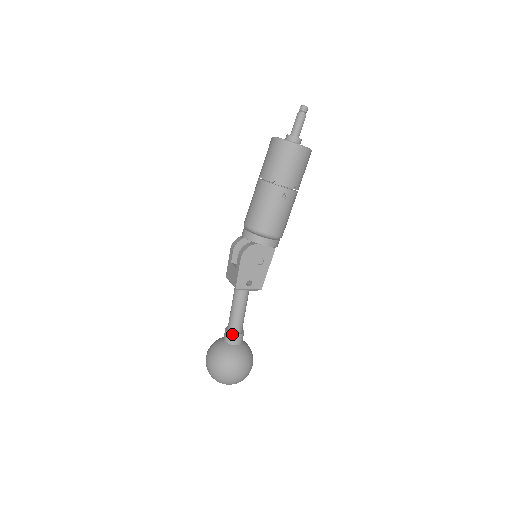
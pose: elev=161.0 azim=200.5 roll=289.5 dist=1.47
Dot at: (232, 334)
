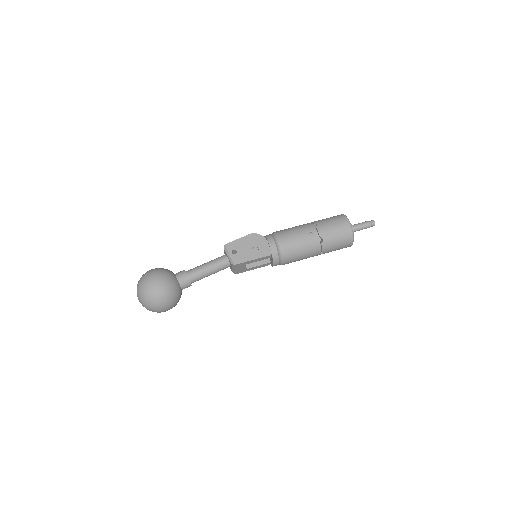
Dot at: (185, 271)
